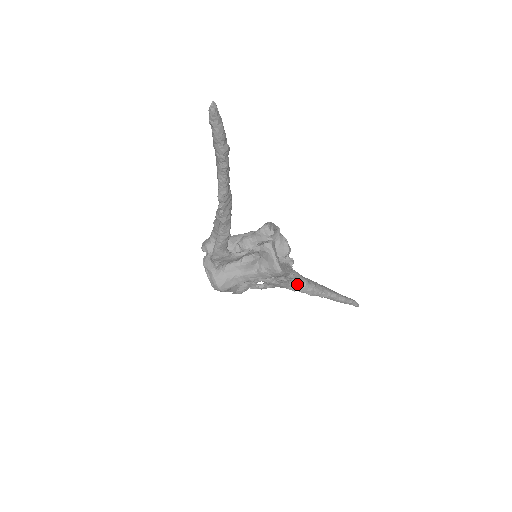
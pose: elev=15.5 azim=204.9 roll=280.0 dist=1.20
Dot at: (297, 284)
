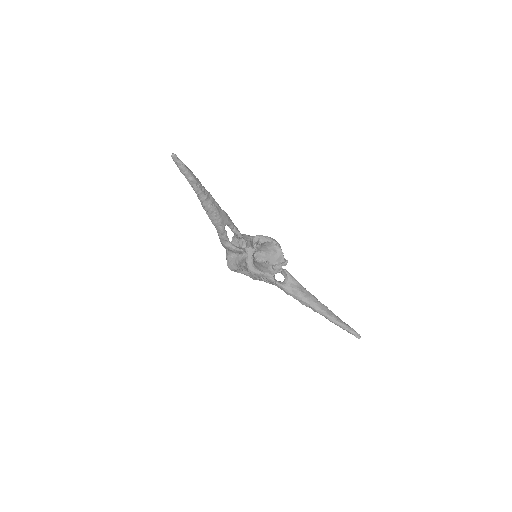
Dot at: (289, 290)
